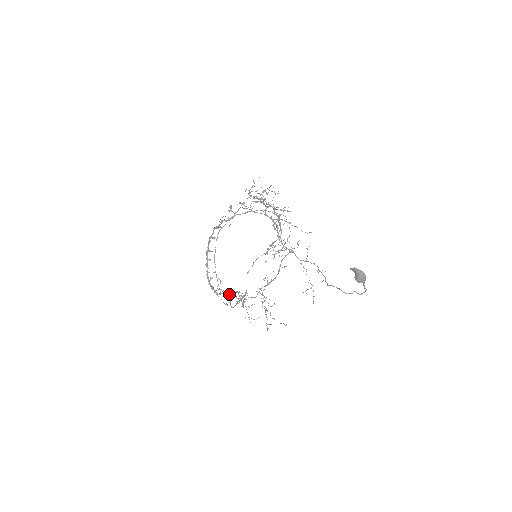
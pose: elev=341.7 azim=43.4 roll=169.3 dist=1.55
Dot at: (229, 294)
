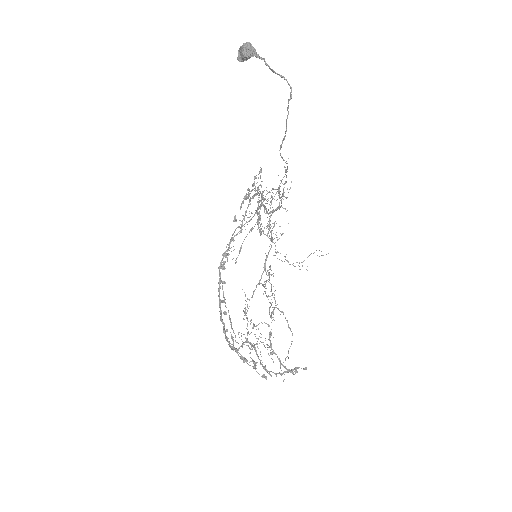
Dot at: occluded
